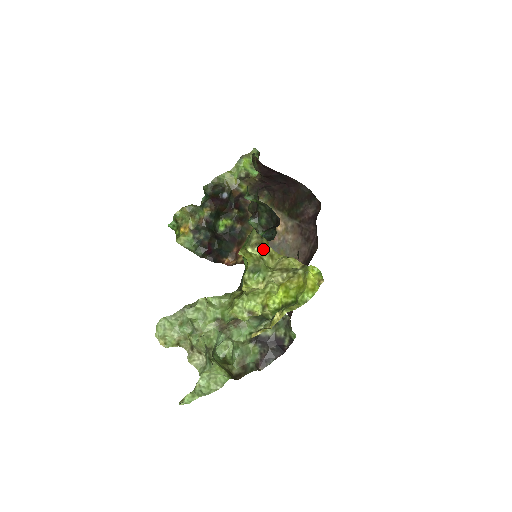
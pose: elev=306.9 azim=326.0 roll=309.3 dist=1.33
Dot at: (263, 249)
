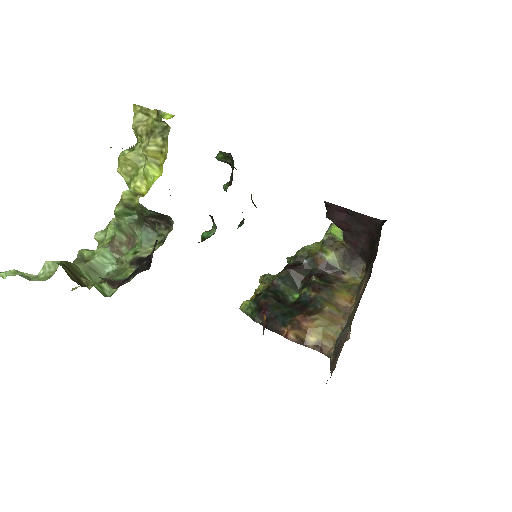
Dot at: occluded
